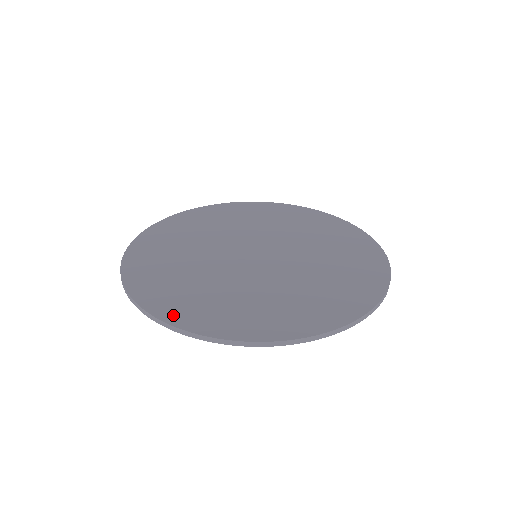
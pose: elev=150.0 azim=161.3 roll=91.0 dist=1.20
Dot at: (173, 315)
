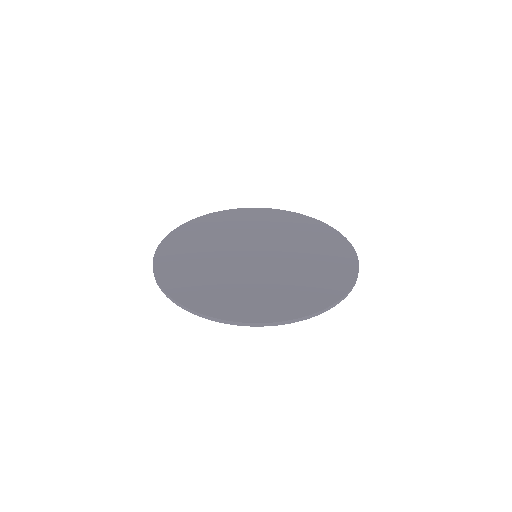
Dot at: (198, 305)
